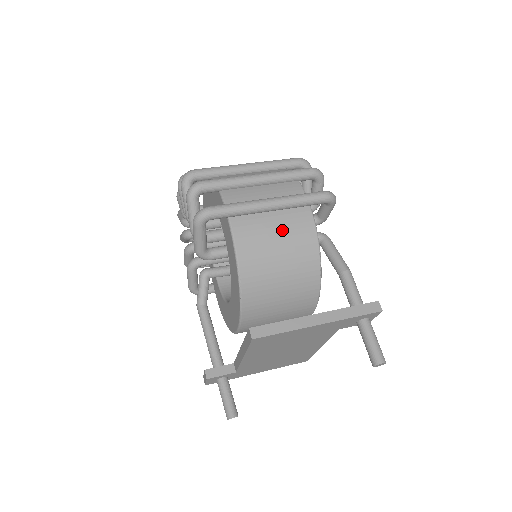
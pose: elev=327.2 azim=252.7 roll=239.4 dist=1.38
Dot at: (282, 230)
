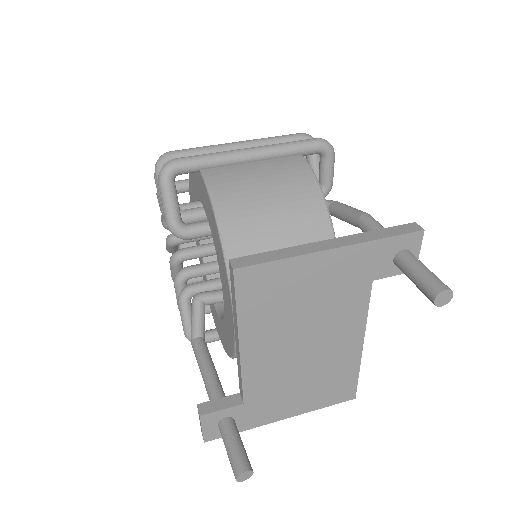
Dot at: (269, 175)
